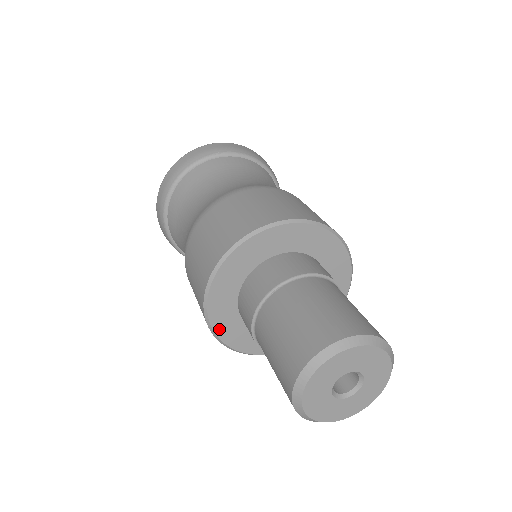
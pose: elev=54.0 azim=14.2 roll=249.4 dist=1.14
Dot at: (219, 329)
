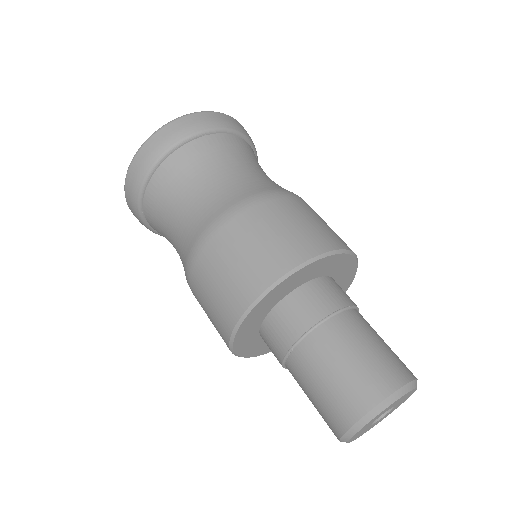
Dot at: (258, 353)
